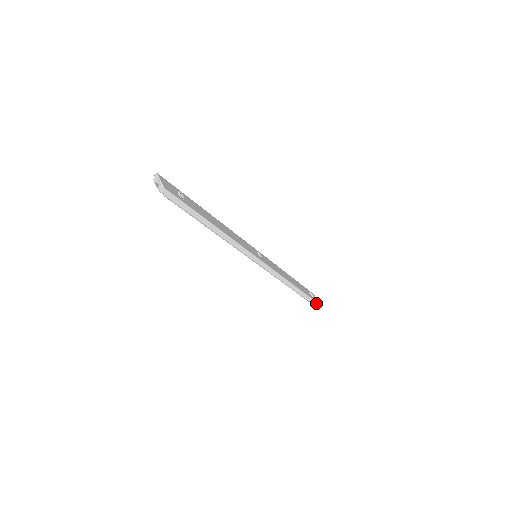
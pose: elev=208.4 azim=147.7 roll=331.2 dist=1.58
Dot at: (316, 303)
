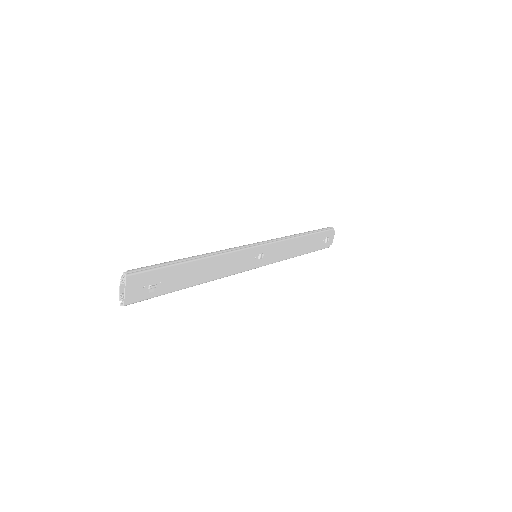
Dot at: (324, 248)
